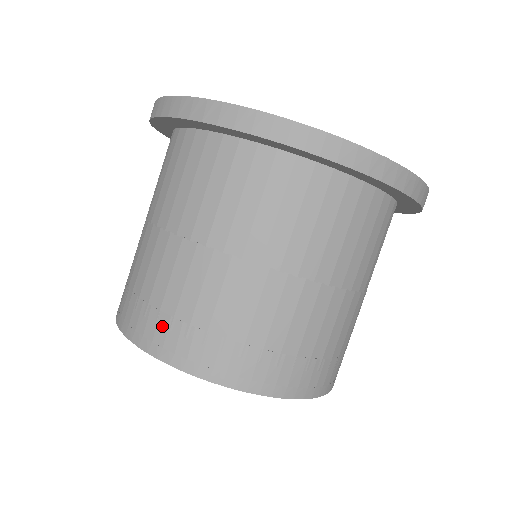
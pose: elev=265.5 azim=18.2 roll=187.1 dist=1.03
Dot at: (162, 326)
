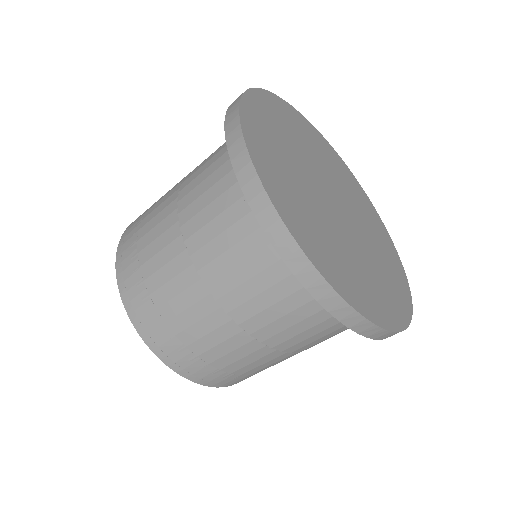
Dot at: (131, 240)
